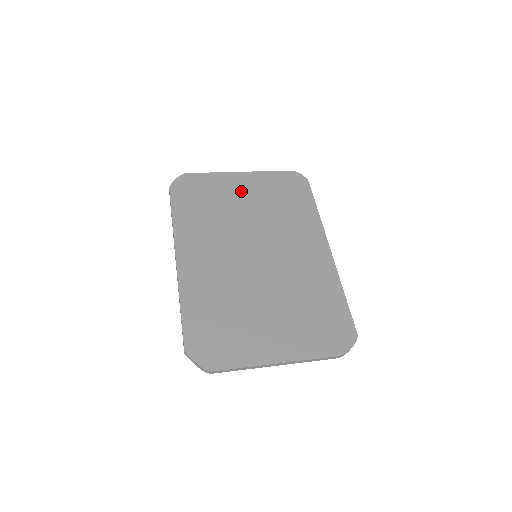
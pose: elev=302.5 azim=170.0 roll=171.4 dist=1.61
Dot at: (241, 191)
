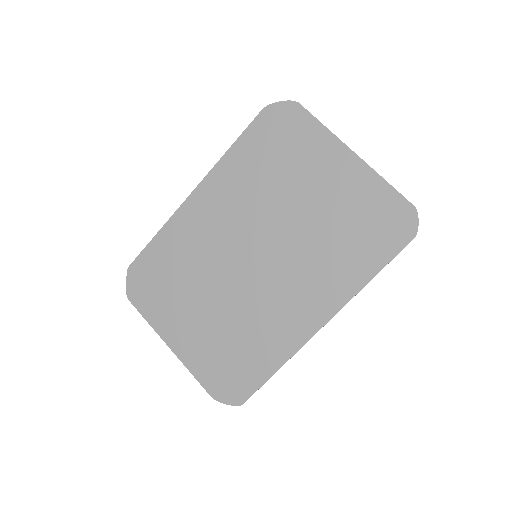
Dot at: (324, 177)
